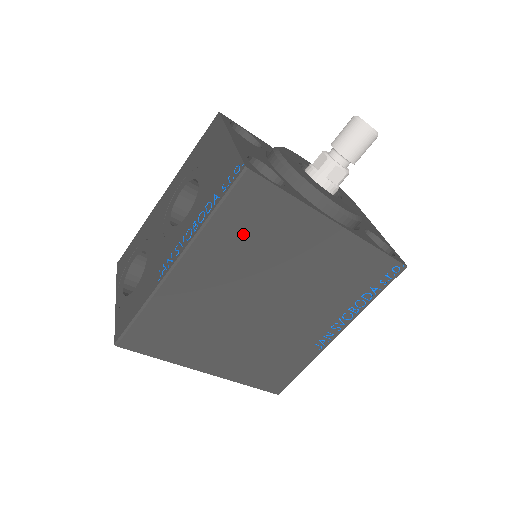
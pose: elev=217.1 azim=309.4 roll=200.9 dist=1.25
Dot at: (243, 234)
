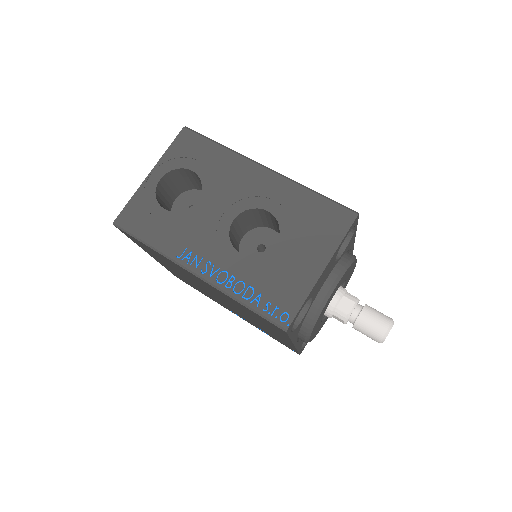
Dot at: (246, 310)
